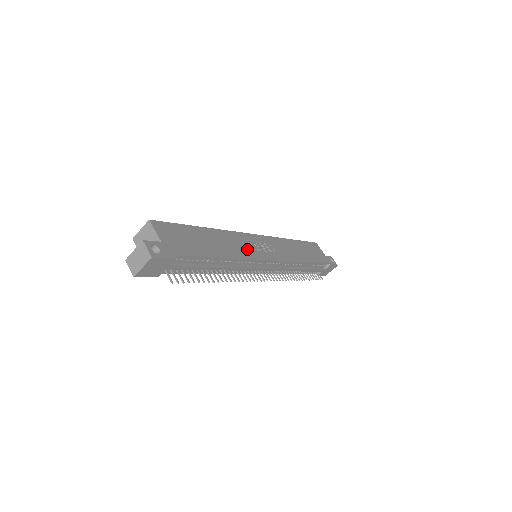
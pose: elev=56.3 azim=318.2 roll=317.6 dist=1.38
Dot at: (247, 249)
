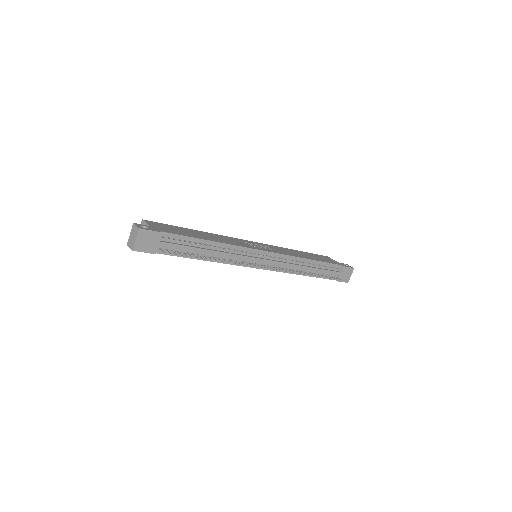
Dot at: (239, 243)
